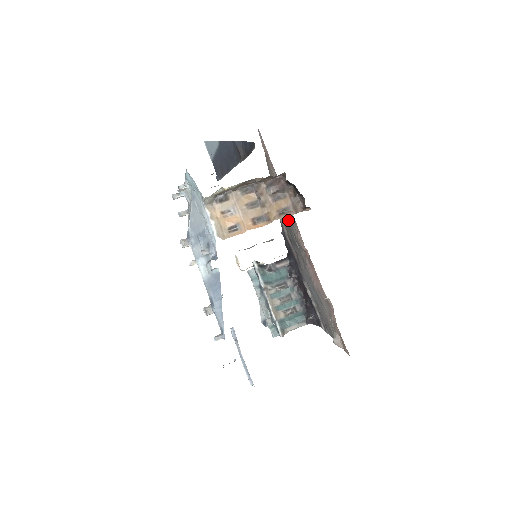
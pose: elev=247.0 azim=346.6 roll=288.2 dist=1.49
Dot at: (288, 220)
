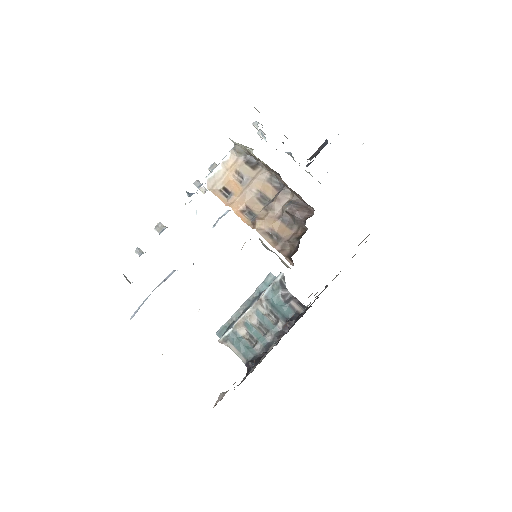
Dot at: occluded
